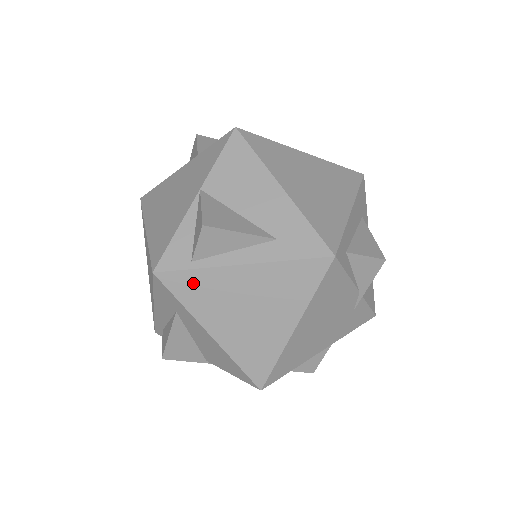
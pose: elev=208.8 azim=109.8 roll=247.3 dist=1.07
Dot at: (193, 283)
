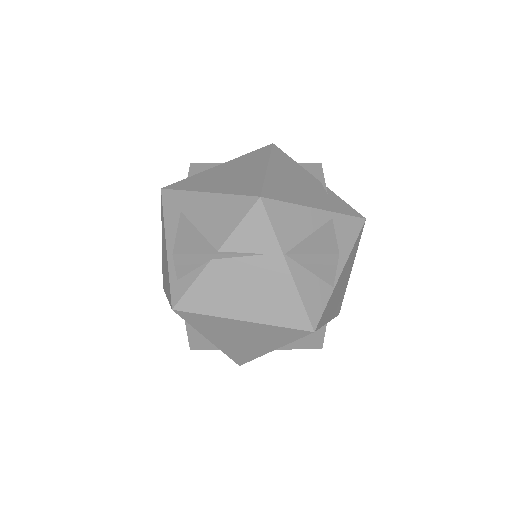
Dot at: (189, 181)
